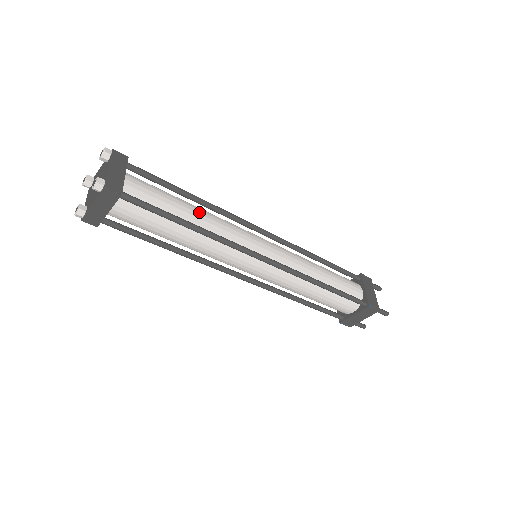
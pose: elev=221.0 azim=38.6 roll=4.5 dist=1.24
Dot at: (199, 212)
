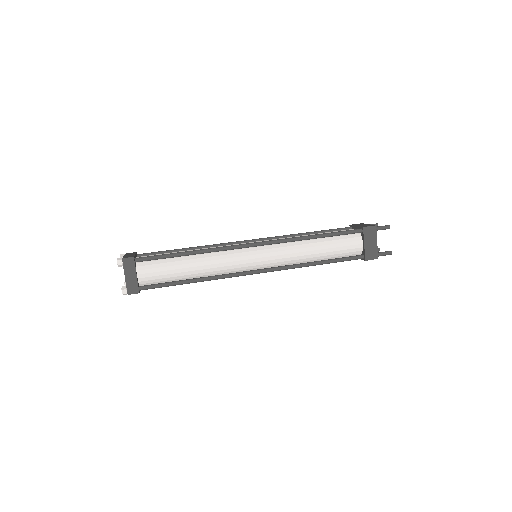
Dot at: (196, 265)
